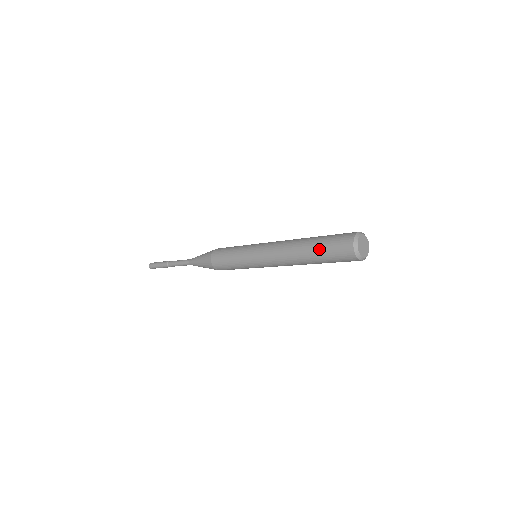
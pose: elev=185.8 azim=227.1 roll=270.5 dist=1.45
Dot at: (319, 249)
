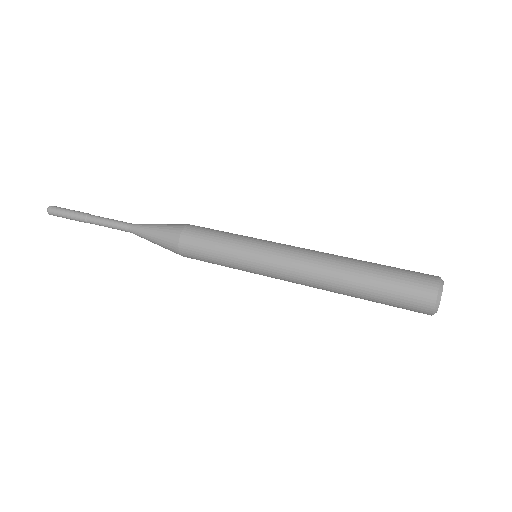
Dot at: (377, 296)
